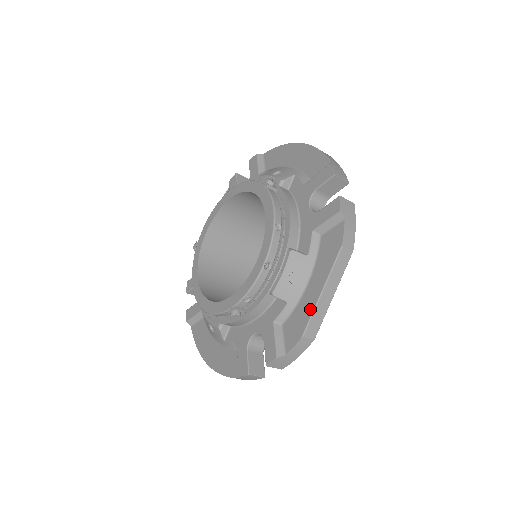
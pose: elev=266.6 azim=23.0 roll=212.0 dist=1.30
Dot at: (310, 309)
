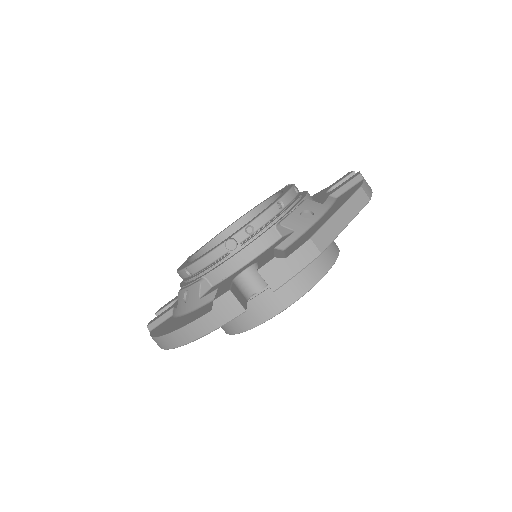
Dot at: (322, 223)
